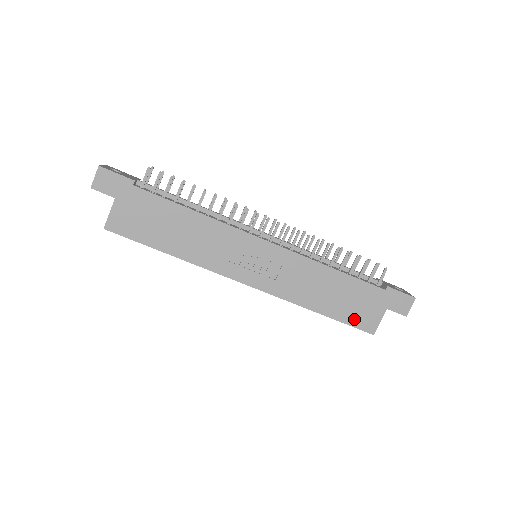
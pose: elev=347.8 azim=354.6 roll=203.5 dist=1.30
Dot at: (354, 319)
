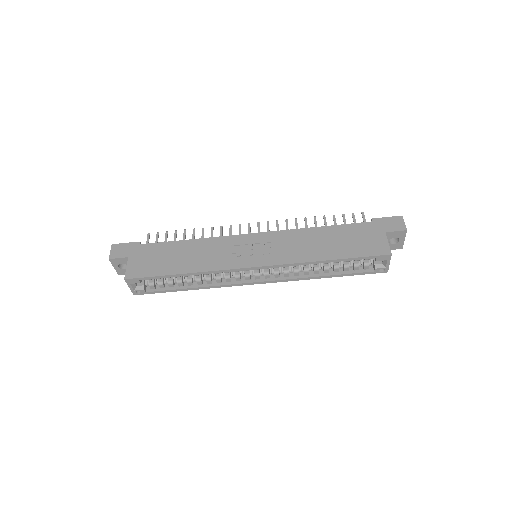
Dot at: (364, 251)
